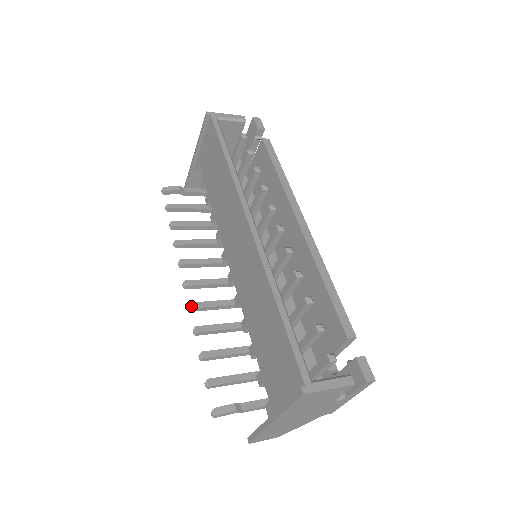
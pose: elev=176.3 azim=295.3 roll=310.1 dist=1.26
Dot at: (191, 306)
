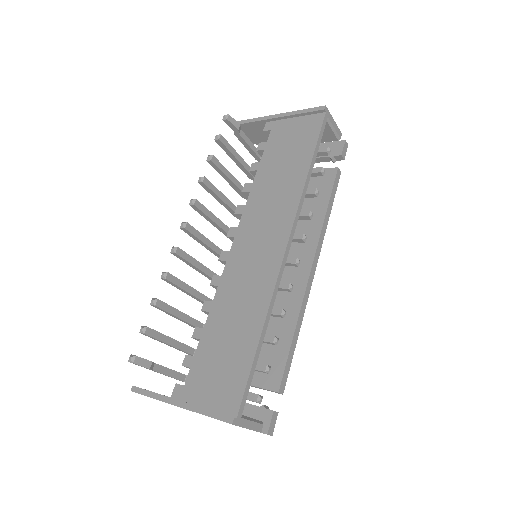
Dot at: (177, 251)
